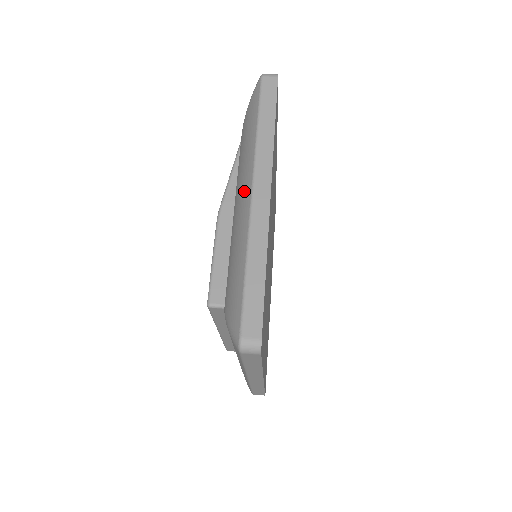
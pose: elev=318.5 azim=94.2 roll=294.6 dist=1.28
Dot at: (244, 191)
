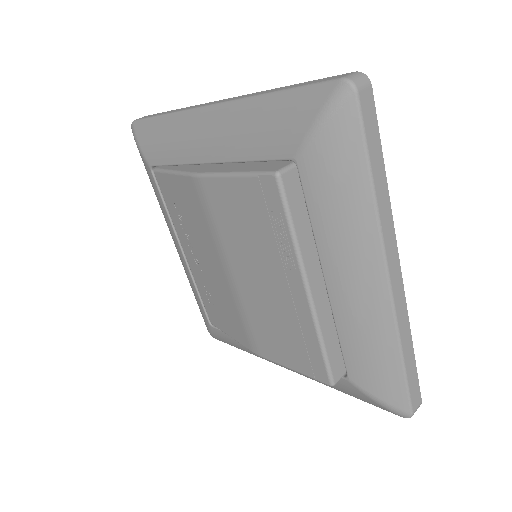
Dot at: (203, 123)
